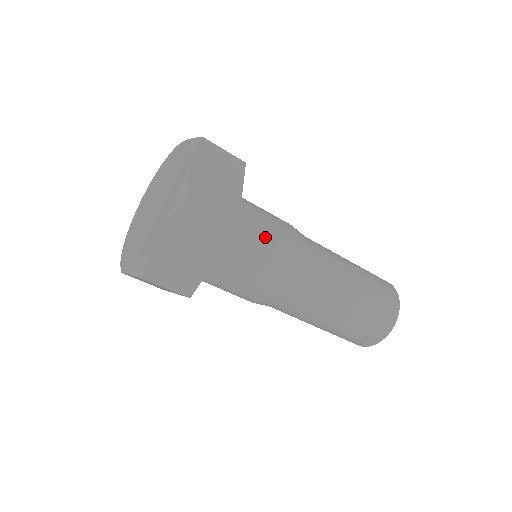
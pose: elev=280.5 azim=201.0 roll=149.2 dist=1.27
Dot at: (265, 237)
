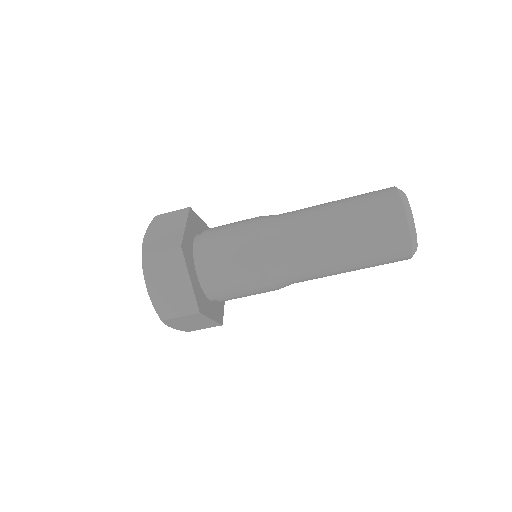
Dot at: (235, 277)
